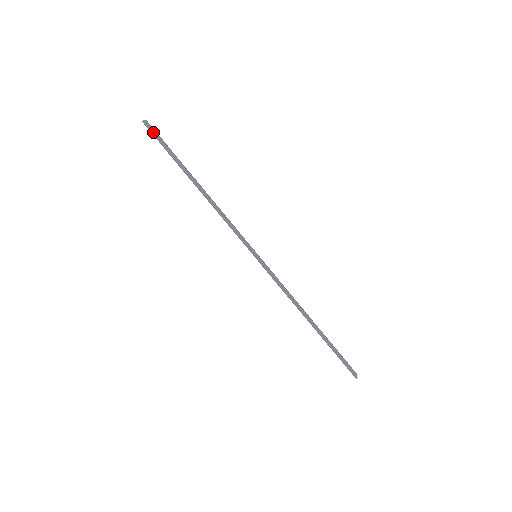
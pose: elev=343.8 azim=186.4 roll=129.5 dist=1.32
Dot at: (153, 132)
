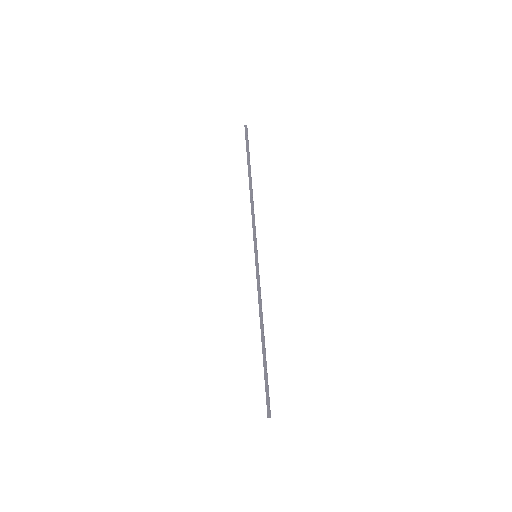
Dot at: (247, 135)
